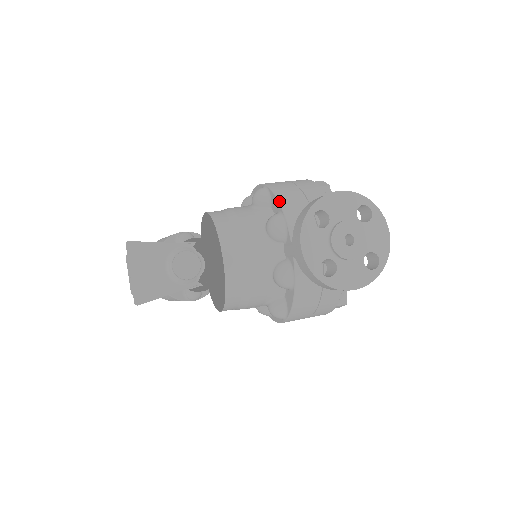
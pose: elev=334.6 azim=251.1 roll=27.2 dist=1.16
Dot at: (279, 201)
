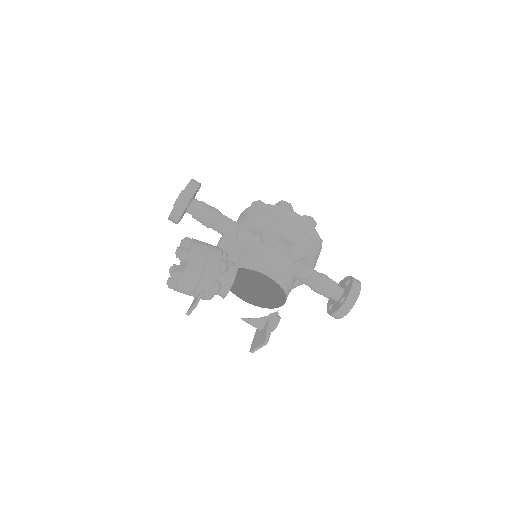
Dot at: (312, 266)
